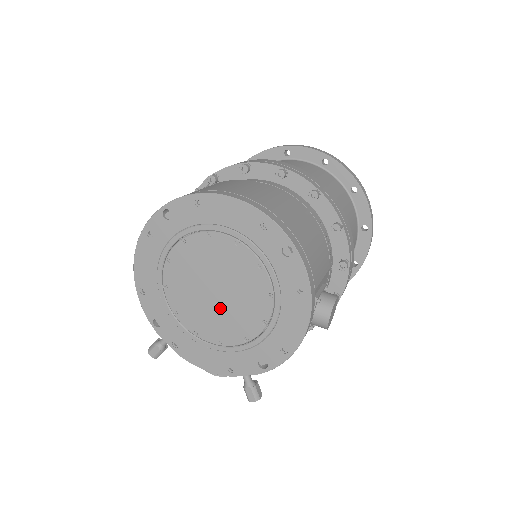
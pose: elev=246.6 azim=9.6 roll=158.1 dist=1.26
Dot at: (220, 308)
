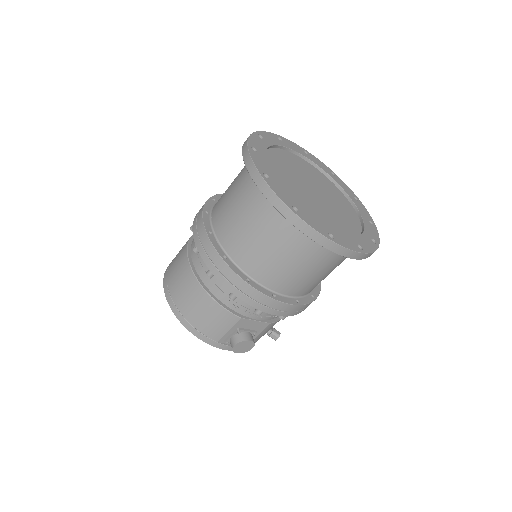
Dot at: occluded
